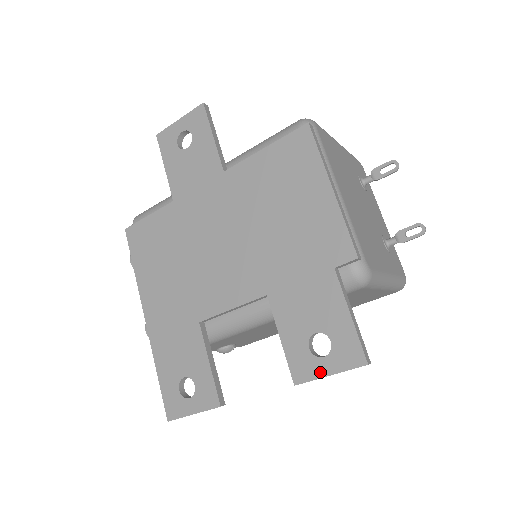
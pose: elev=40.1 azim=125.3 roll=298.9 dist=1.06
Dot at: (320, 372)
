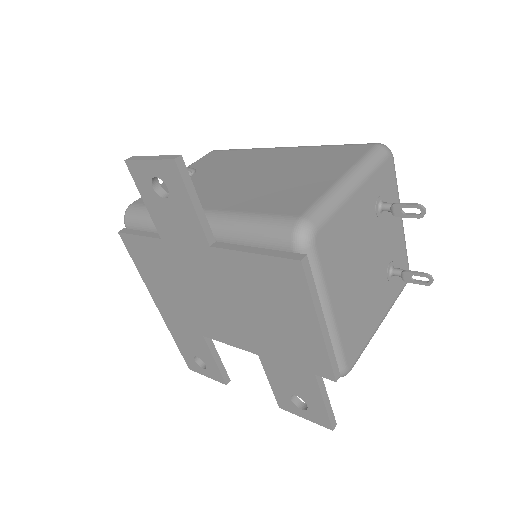
Dot at: (298, 414)
